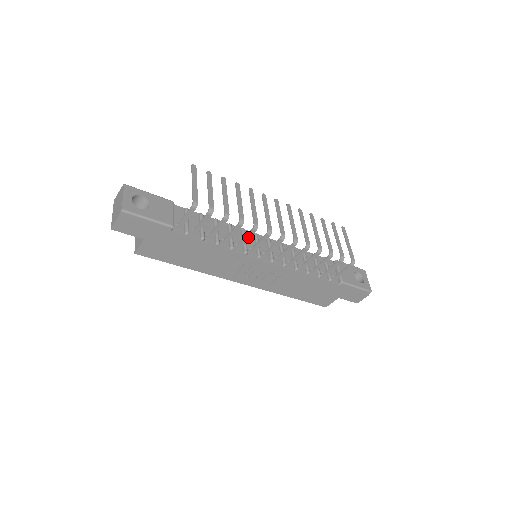
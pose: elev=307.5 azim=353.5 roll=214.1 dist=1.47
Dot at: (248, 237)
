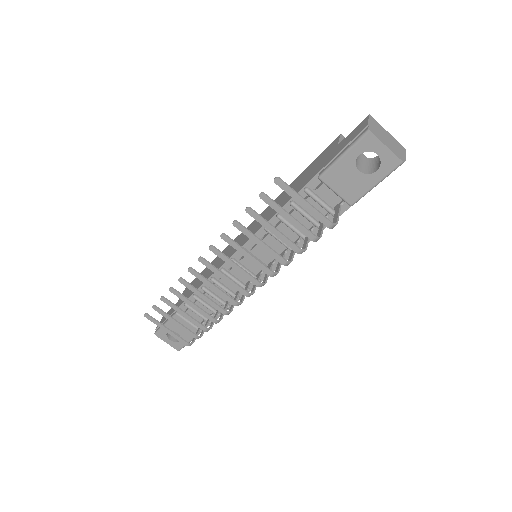
Dot at: occluded
